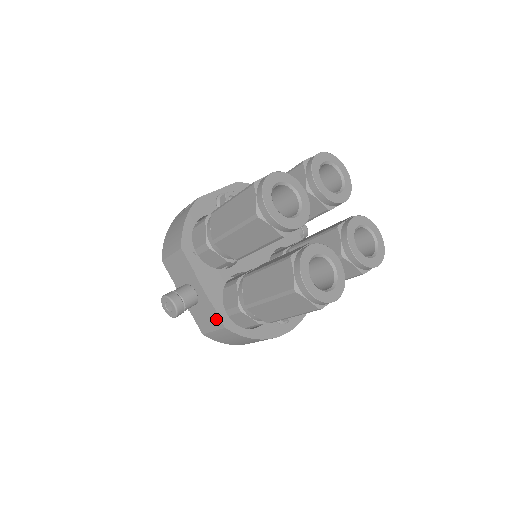
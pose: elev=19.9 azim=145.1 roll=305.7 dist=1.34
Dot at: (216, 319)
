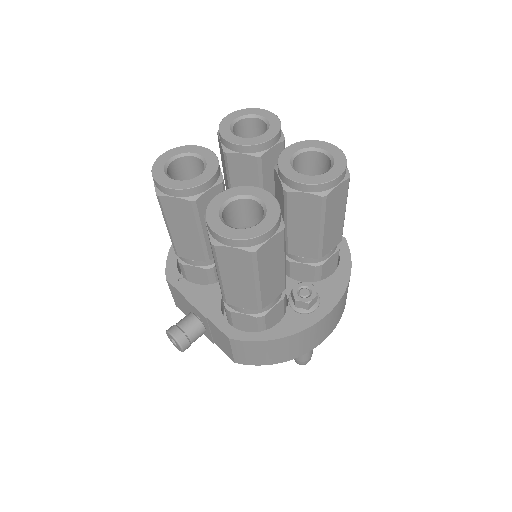
Dot at: (221, 334)
